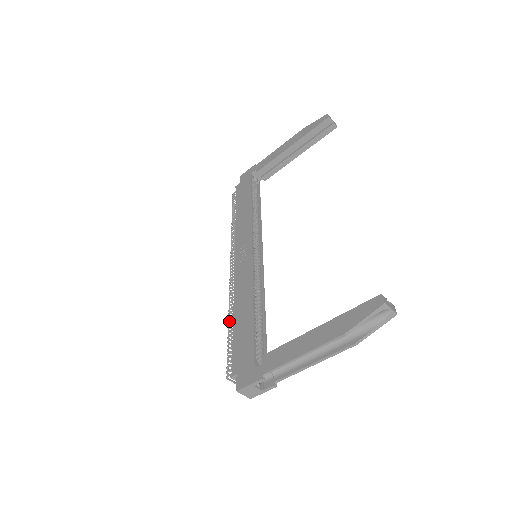
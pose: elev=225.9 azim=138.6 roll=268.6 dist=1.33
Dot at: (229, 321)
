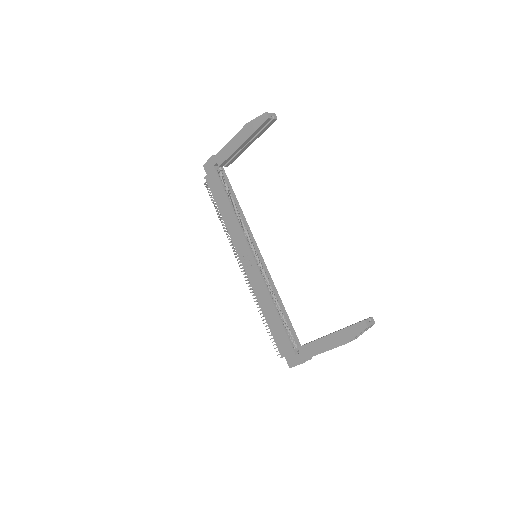
Dot at: (260, 314)
